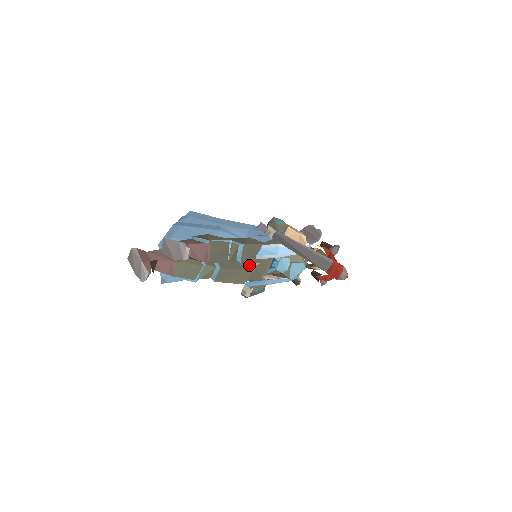
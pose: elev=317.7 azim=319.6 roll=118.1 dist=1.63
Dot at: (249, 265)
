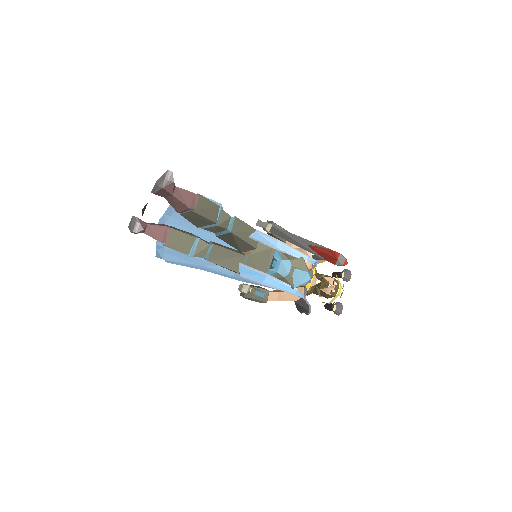
Dot at: (246, 254)
